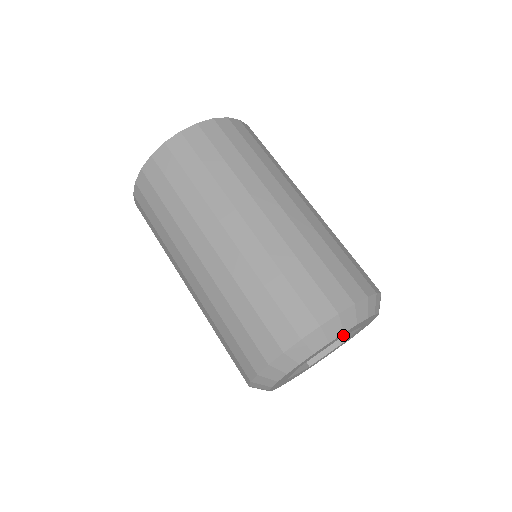
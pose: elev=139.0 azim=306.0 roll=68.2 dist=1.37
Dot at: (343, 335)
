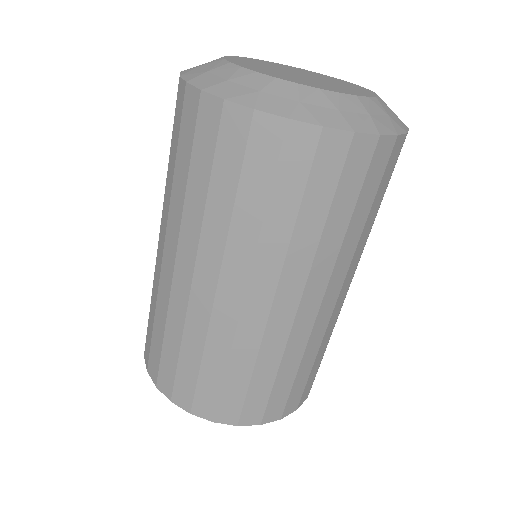
Dot at: occluded
